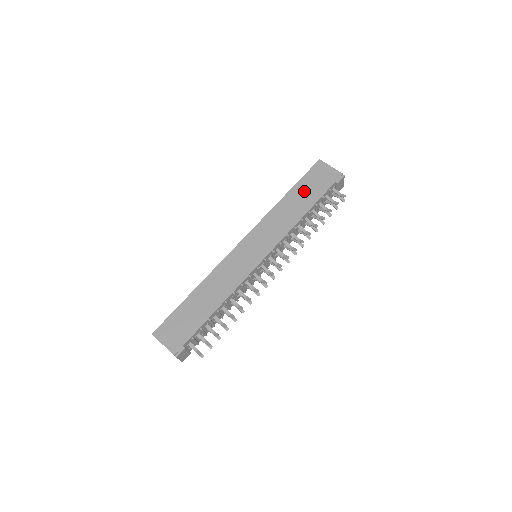
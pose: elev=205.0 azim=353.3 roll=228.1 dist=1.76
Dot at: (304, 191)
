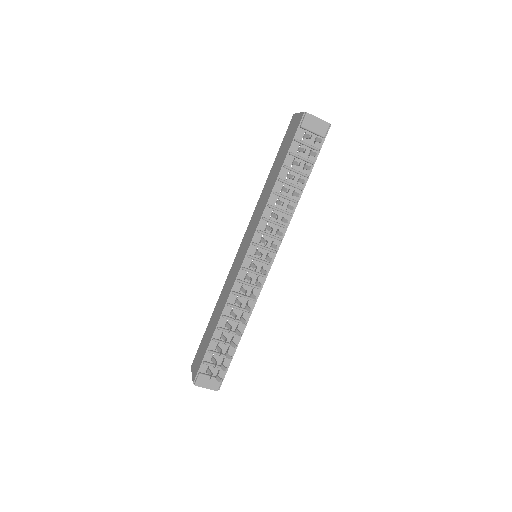
Dot at: (278, 160)
